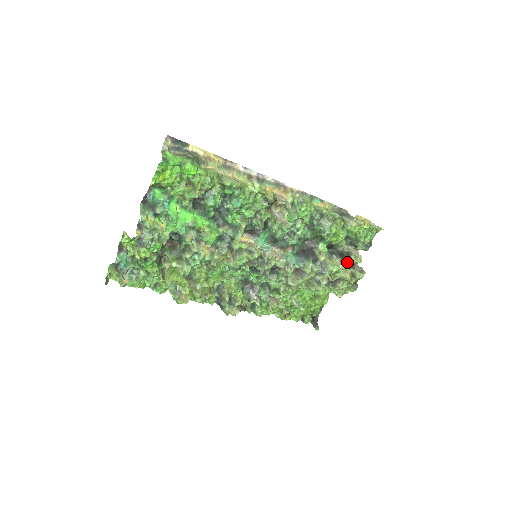
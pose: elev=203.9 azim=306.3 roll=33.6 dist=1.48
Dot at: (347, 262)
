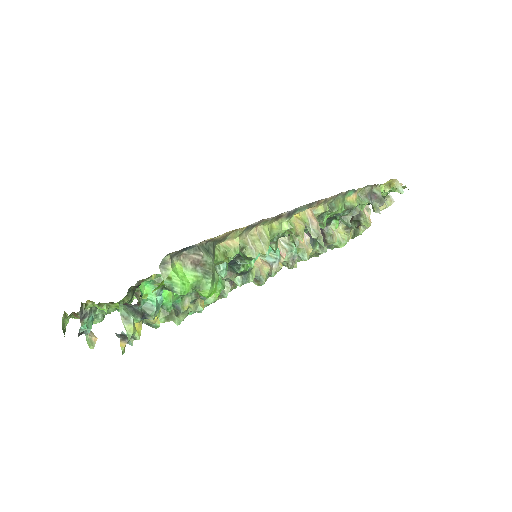
Dot at: (354, 226)
